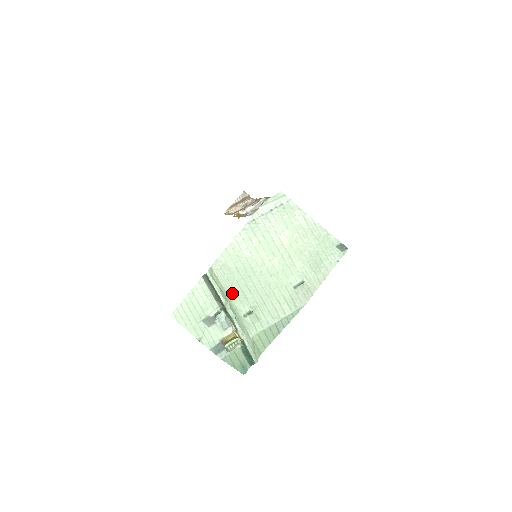
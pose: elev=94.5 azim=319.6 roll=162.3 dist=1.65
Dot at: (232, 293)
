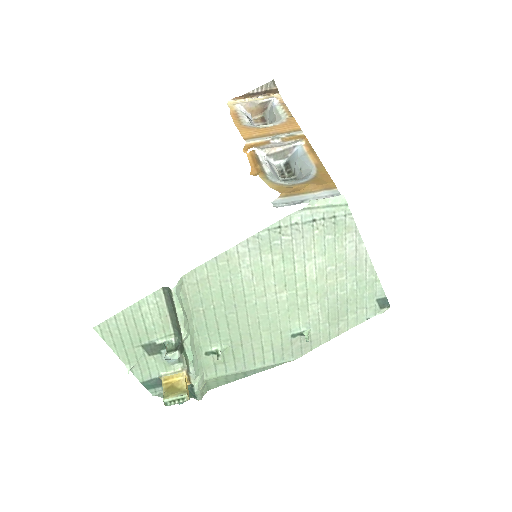
Dot at: (201, 321)
